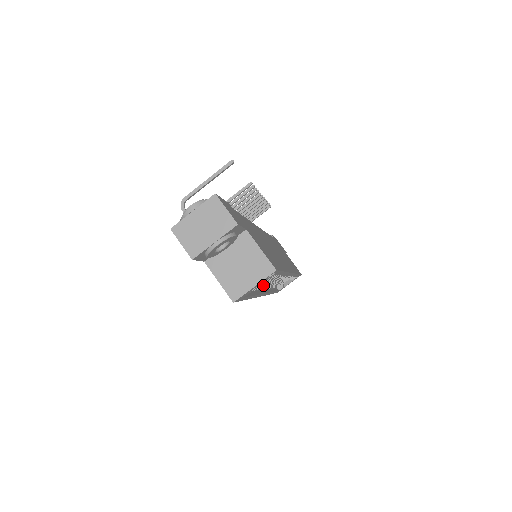
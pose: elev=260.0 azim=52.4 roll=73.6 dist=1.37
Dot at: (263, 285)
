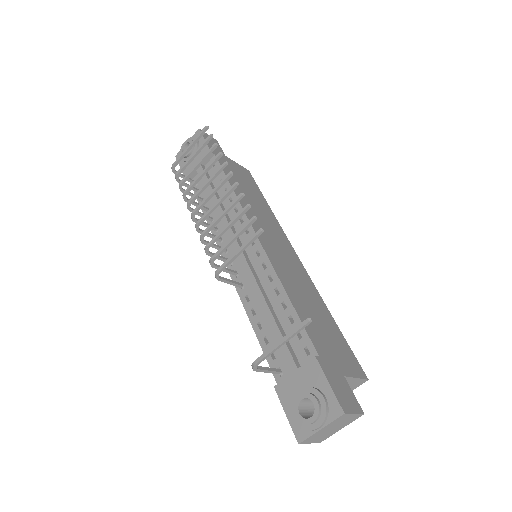
Dot at: occluded
